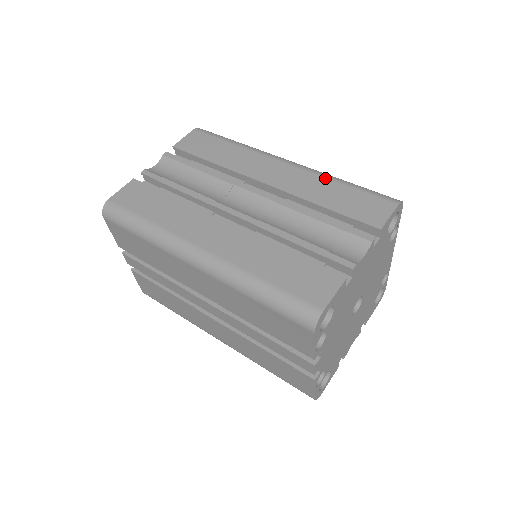
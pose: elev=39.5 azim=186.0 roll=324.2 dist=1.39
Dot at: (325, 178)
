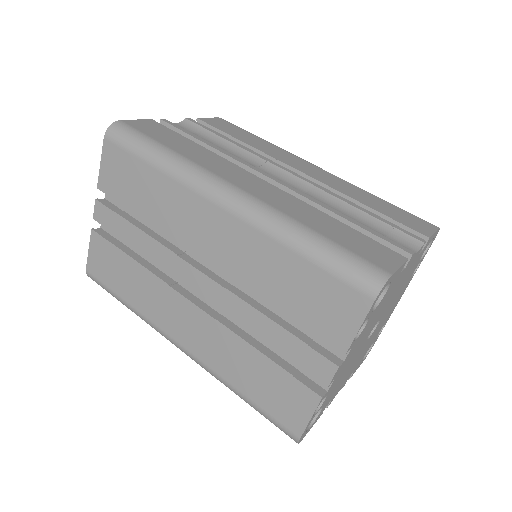
Dot at: (362, 189)
